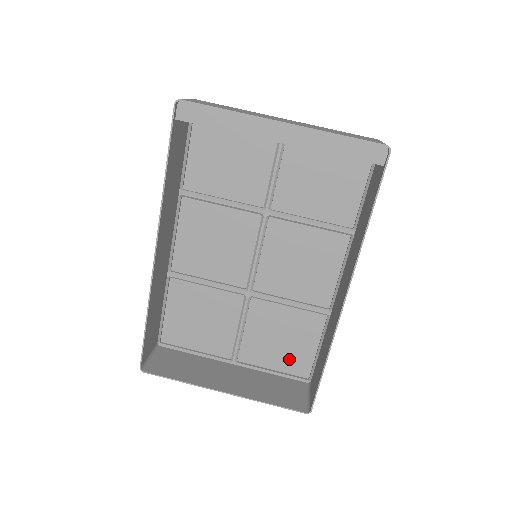
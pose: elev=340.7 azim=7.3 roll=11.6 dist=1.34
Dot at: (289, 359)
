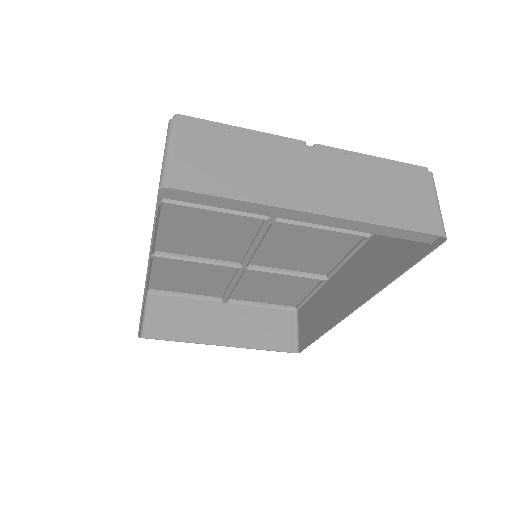
Dot at: (279, 298)
